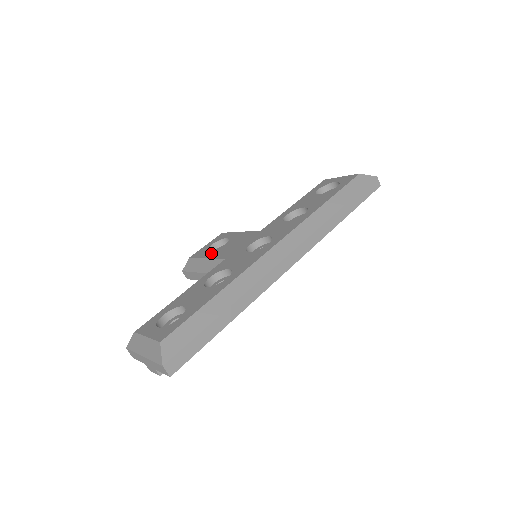
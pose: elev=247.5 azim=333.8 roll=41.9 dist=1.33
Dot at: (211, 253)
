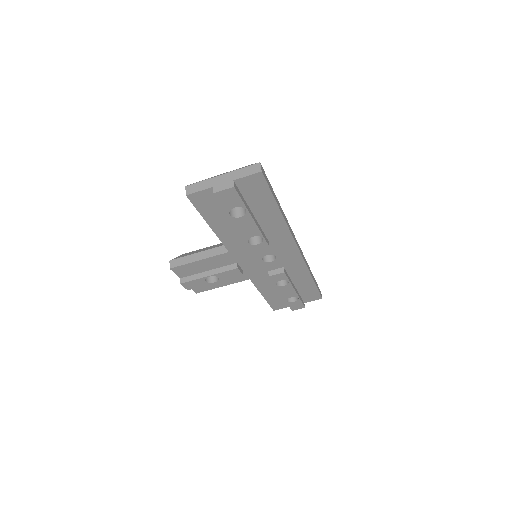
Dot at: occluded
